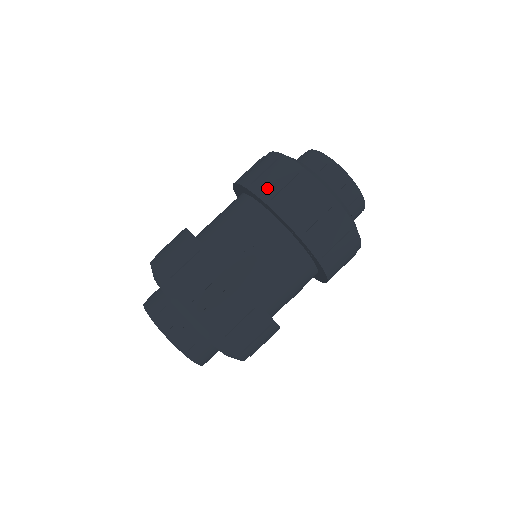
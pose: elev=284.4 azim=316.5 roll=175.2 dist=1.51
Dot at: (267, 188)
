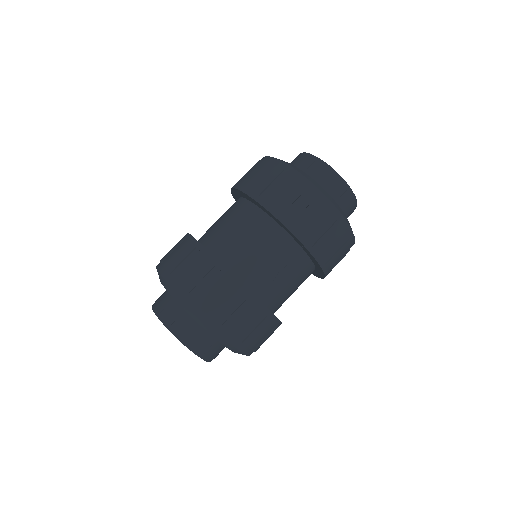
Dot at: (301, 225)
